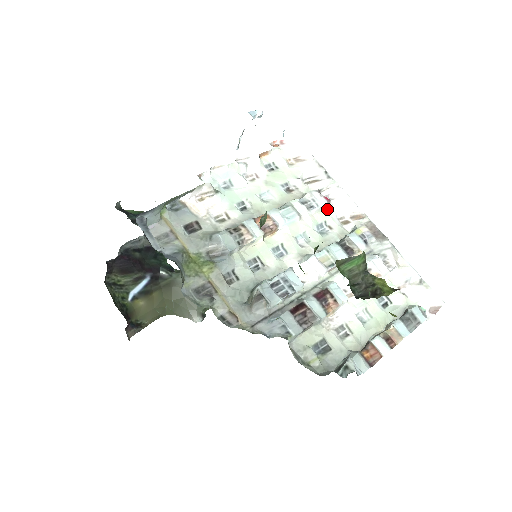
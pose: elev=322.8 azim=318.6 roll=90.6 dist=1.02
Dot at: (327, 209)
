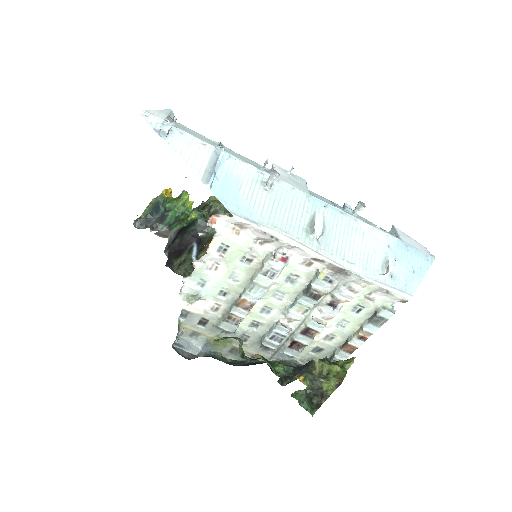
Dot at: (288, 265)
